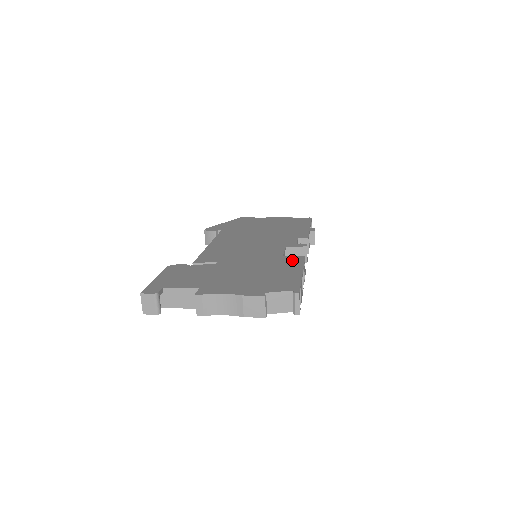
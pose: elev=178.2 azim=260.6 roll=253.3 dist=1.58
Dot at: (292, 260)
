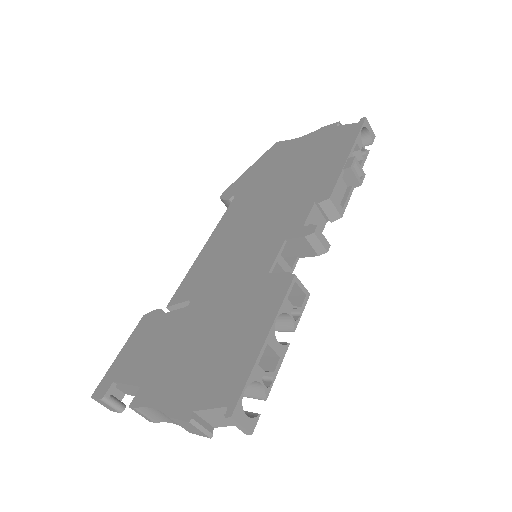
Dot at: (272, 291)
